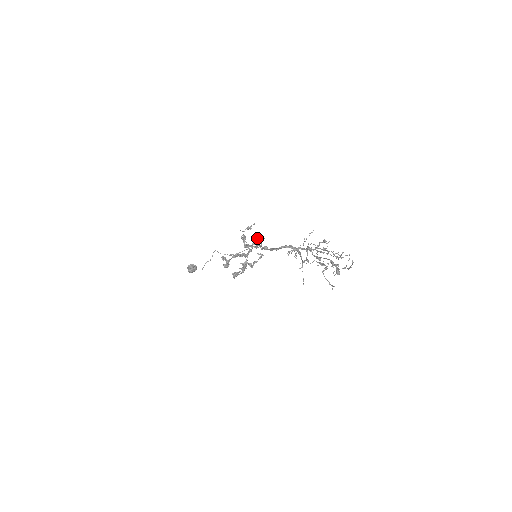
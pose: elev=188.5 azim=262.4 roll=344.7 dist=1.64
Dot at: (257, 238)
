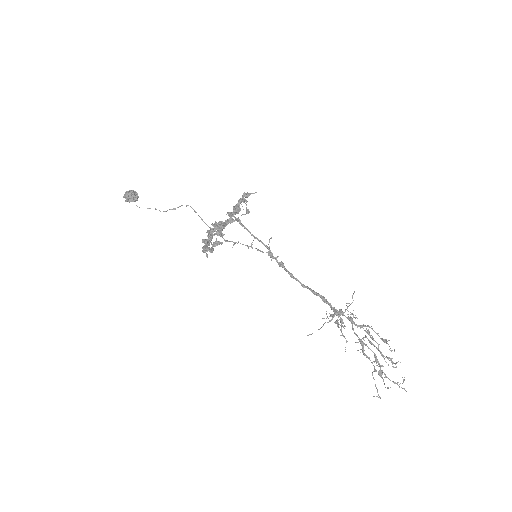
Dot at: occluded
